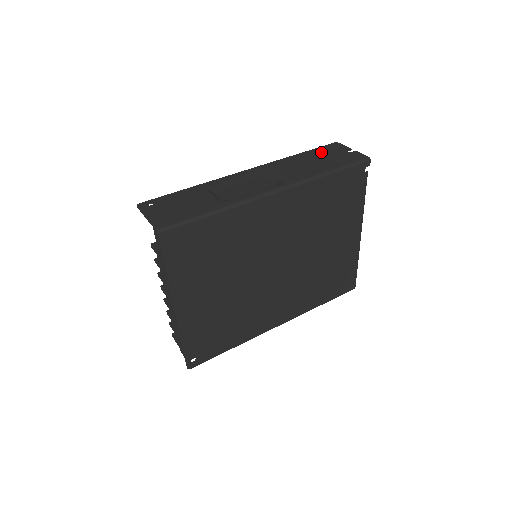
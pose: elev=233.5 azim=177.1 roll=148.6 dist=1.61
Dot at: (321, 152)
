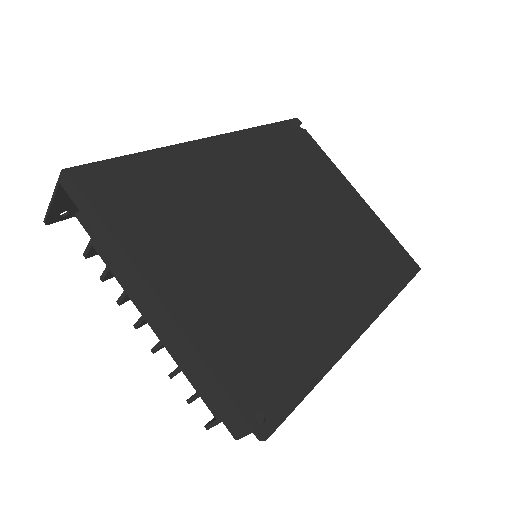
Dot at: occluded
